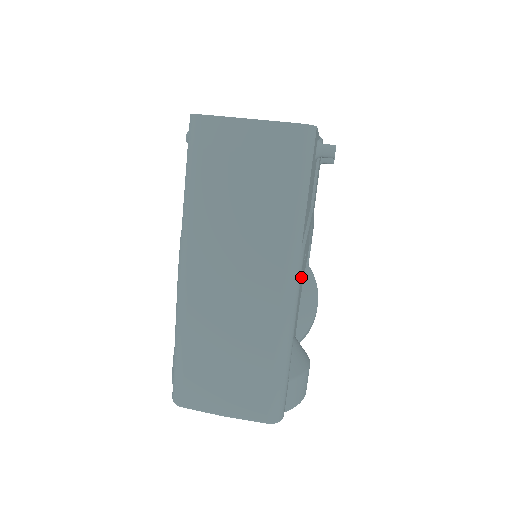
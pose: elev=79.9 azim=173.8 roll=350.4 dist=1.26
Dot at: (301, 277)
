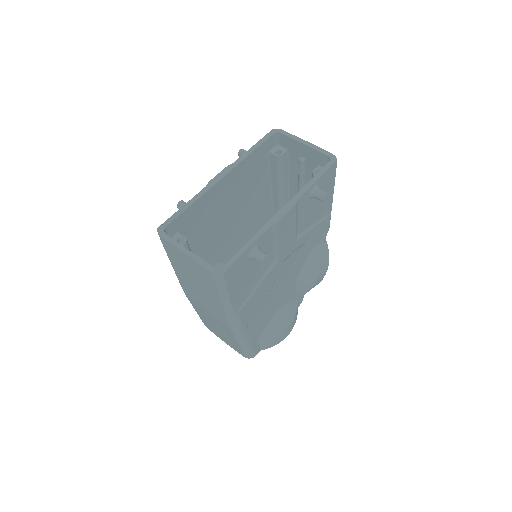
Dot at: (276, 288)
